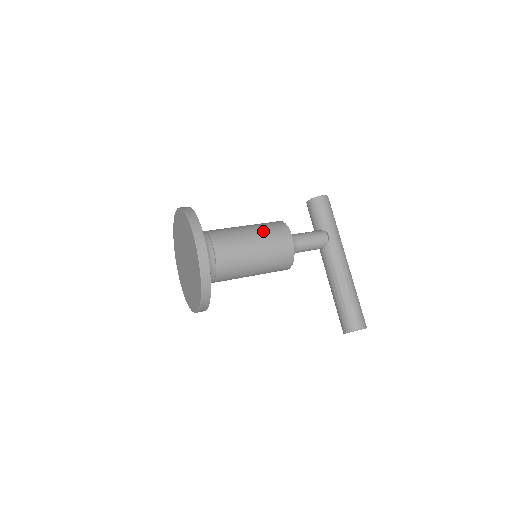
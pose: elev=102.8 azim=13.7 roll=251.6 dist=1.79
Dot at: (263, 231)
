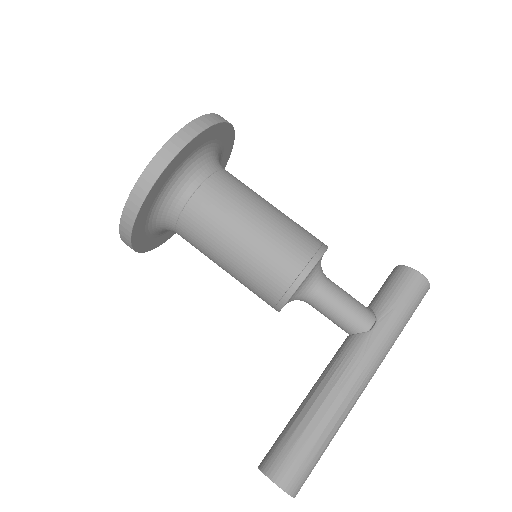
Dot at: (285, 226)
